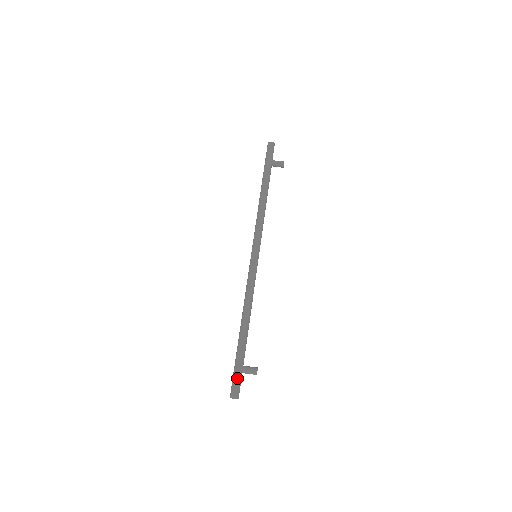
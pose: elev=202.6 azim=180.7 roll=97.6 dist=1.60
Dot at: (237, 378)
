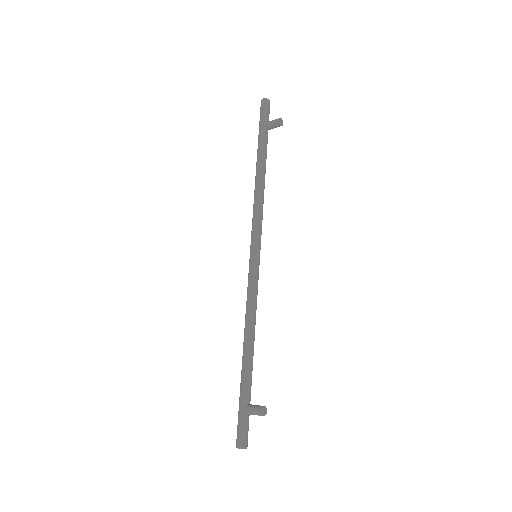
Dot at: (240, 422)
